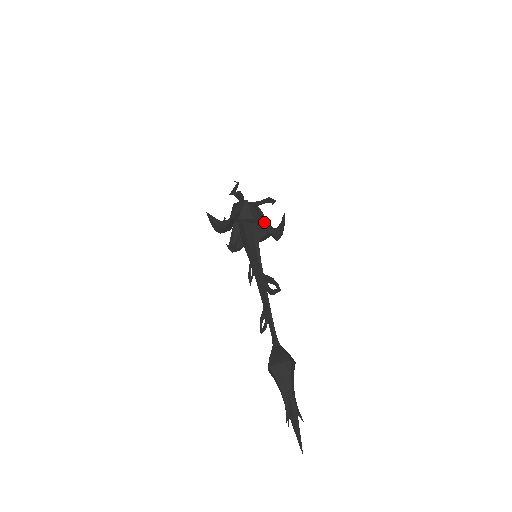
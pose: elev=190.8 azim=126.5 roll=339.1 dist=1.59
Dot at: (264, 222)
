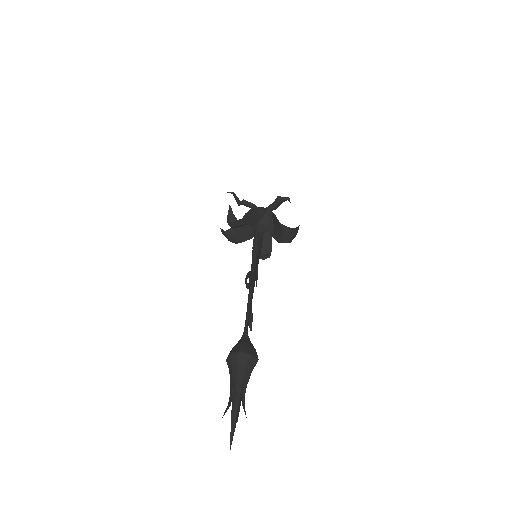
Dot at: (255, 221)
